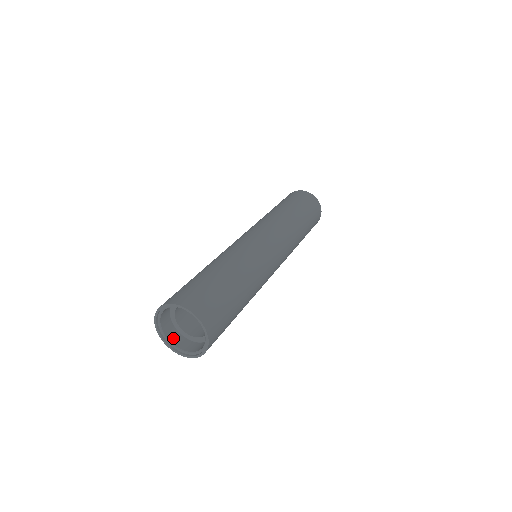
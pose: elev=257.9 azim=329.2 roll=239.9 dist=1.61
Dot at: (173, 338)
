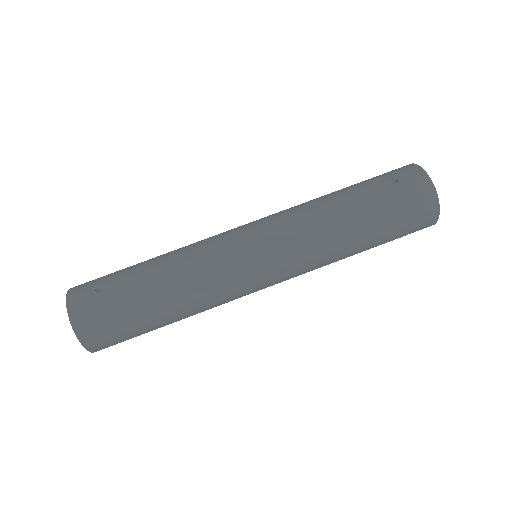
Dot at: occluded
